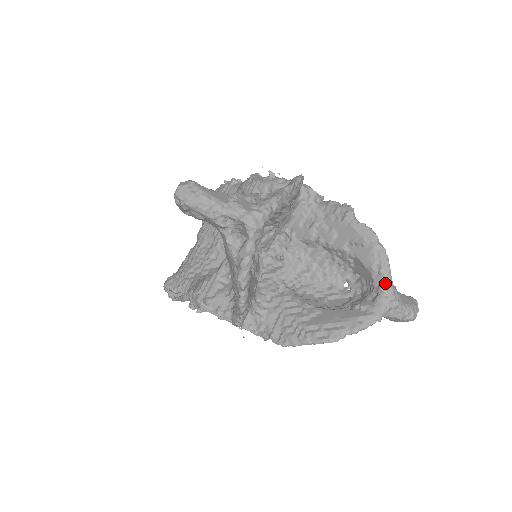
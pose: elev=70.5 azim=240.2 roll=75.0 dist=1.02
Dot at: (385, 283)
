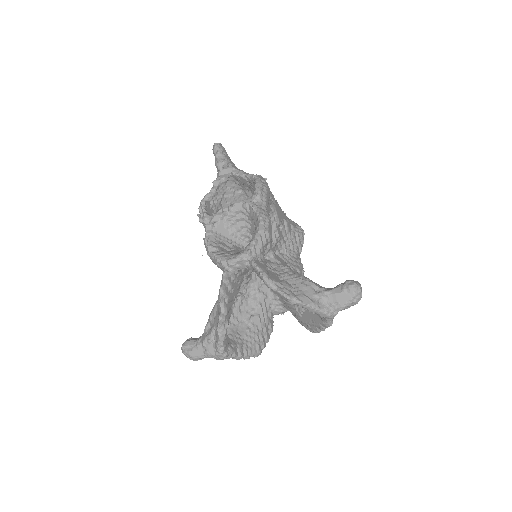
Dot at: (317, 314)
